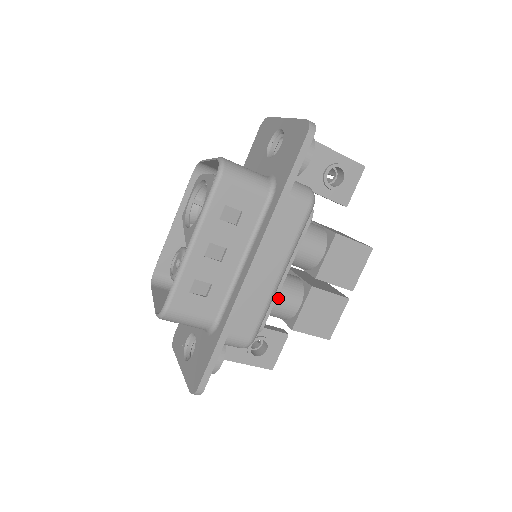
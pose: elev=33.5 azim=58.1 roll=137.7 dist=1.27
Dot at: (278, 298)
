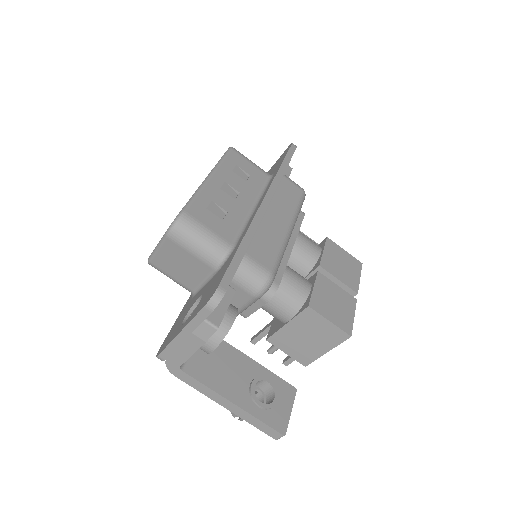
Dot at: (287, 271)
